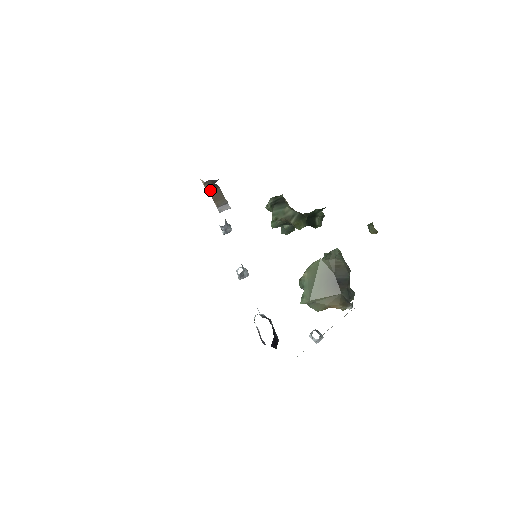
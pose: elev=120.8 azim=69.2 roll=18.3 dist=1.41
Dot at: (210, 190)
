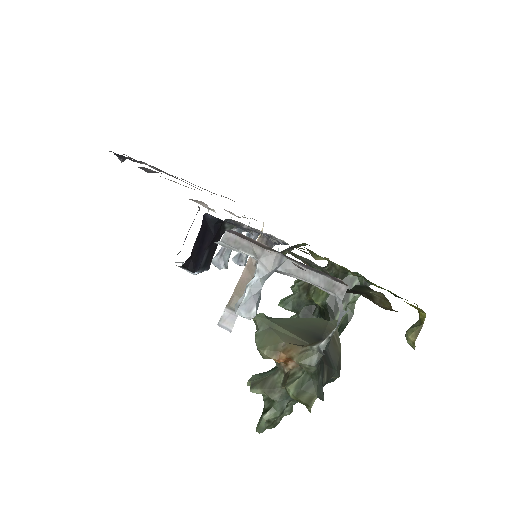
Dot at: (251, 261)
